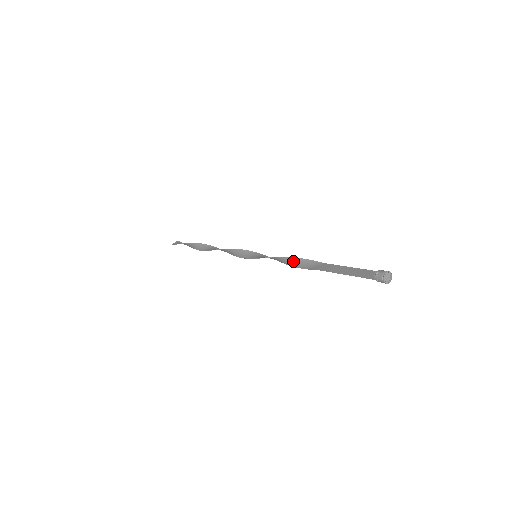
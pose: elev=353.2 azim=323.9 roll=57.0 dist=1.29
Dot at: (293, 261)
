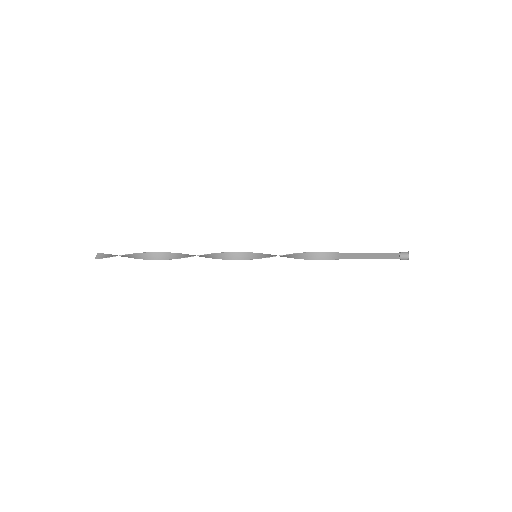
Dot at: (309, 255)
